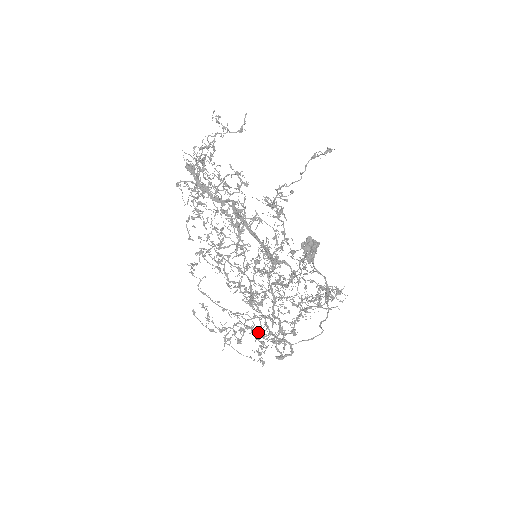
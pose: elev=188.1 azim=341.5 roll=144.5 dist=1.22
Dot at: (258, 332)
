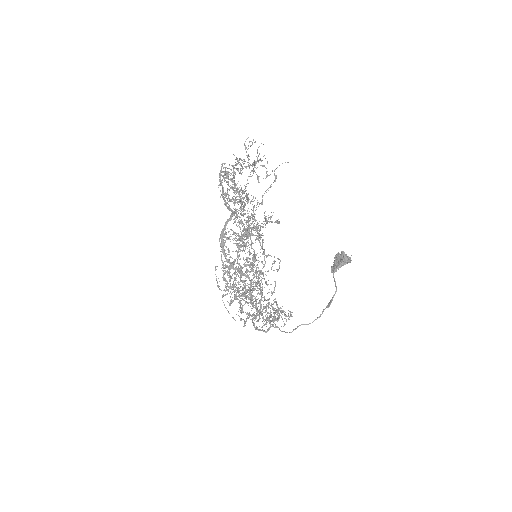
Dot at: occluded
